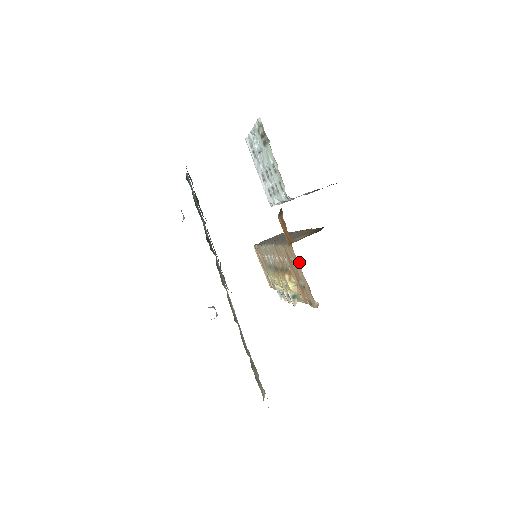
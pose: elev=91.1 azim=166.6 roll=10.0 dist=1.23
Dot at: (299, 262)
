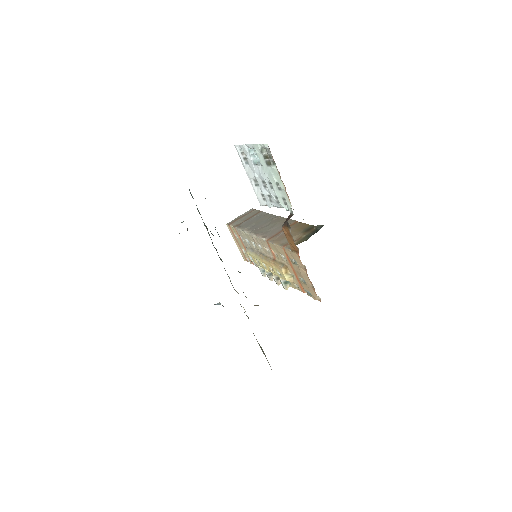
Dot at: (304, 267)
